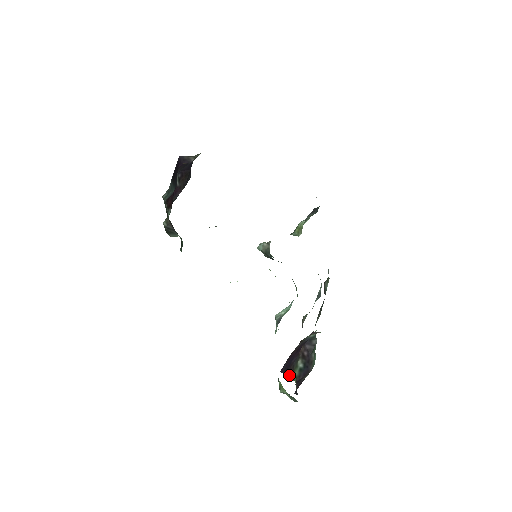
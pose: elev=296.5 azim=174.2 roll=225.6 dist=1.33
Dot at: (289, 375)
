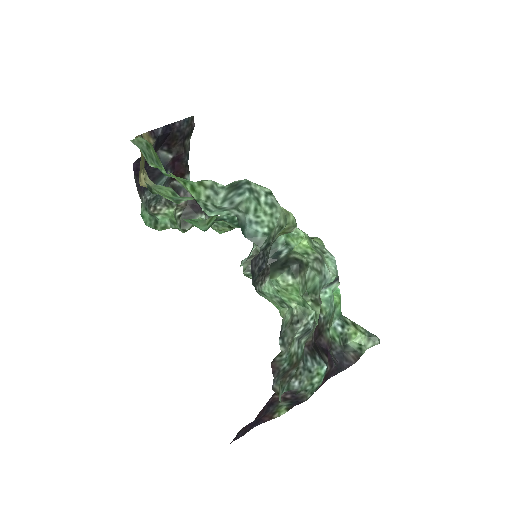
Dot at: (266, 419)
